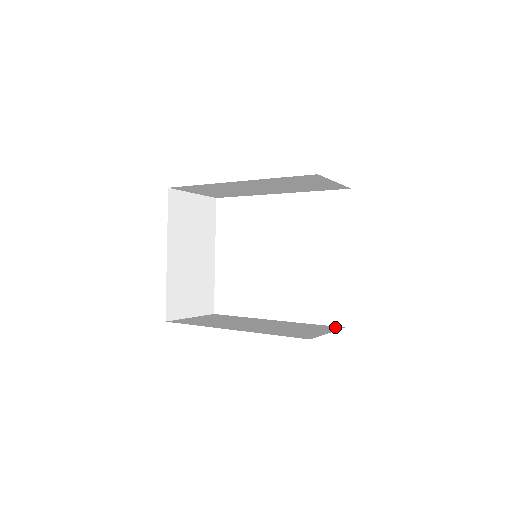
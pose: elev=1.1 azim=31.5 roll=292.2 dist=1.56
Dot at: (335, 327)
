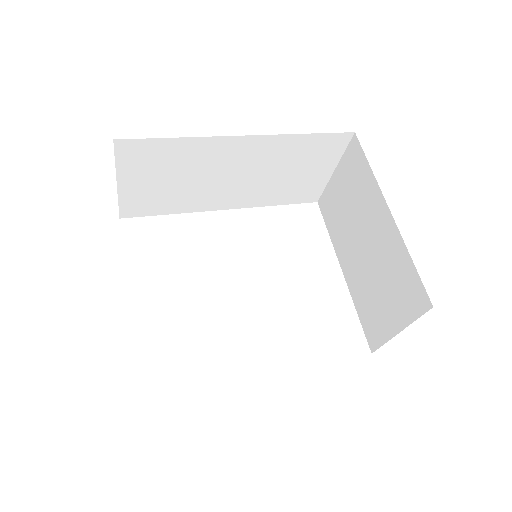
Dot at: occluded
